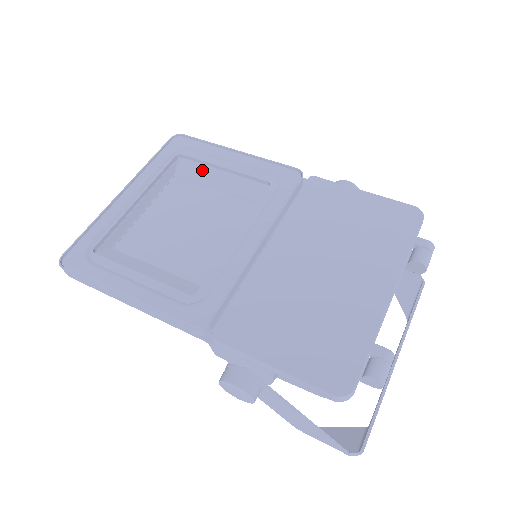
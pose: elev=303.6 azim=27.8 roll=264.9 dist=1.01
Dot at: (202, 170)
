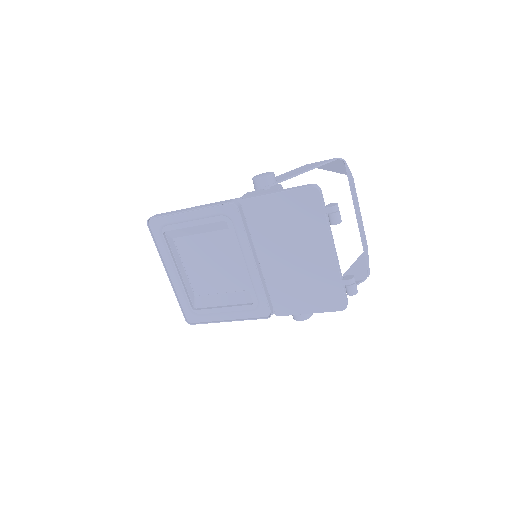
Dot at: (183, 230)
